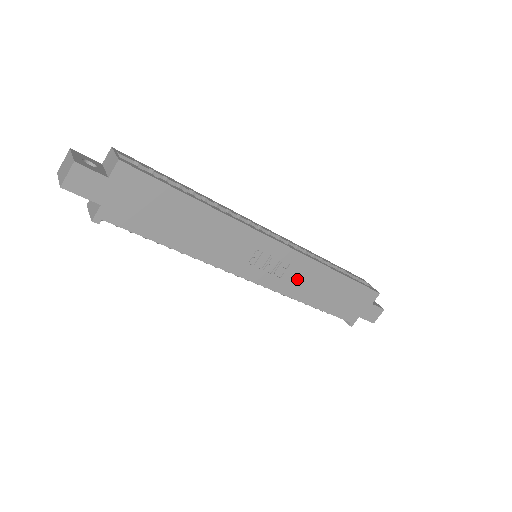
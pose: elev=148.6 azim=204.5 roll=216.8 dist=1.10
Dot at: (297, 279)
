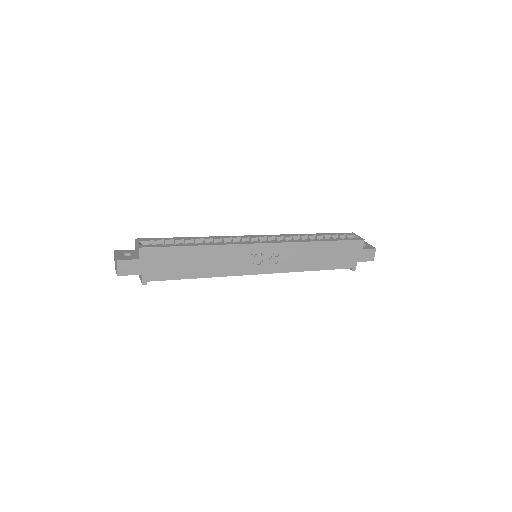
Dot at: (290, 259)
